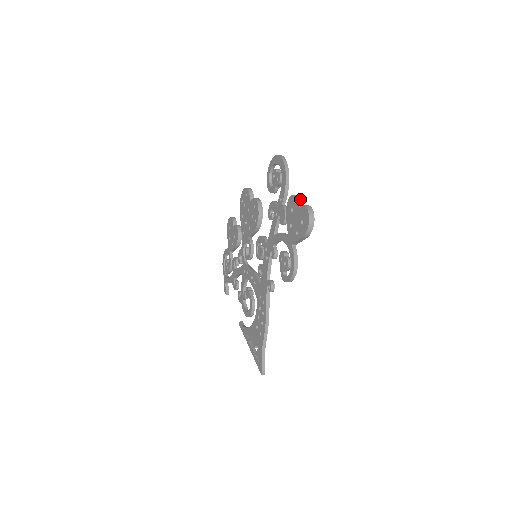
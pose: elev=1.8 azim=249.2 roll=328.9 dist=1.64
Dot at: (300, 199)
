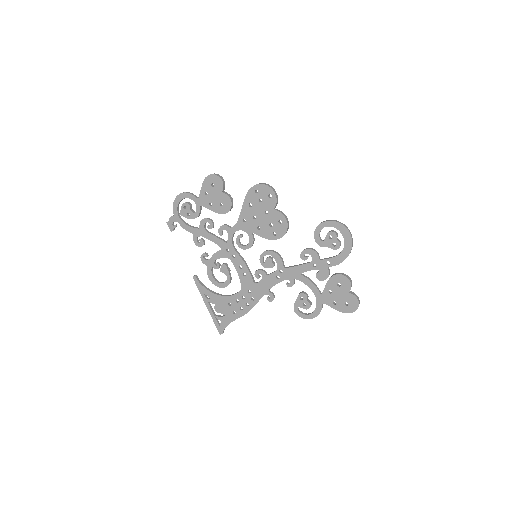
Dot at: occluded
